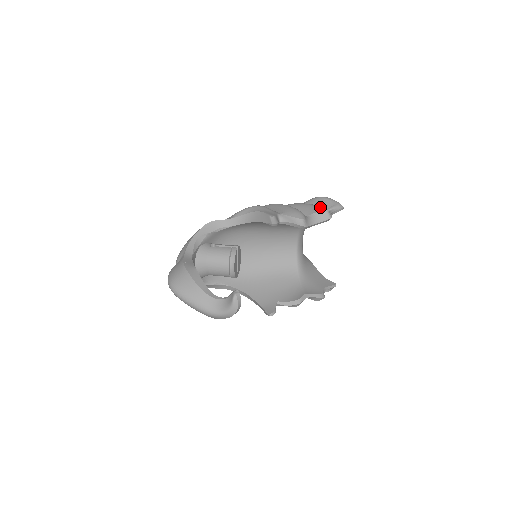
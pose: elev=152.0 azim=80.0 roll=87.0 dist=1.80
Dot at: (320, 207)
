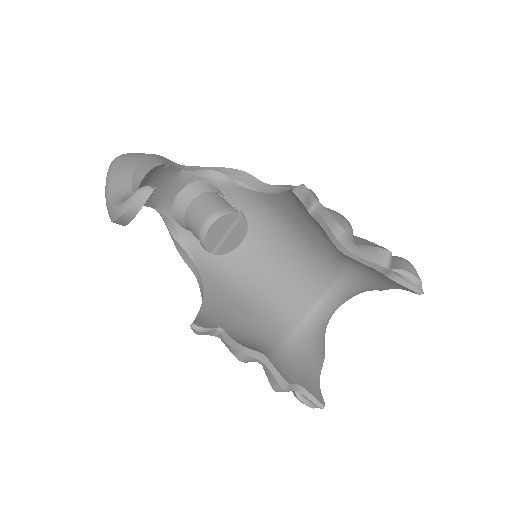
Dot at: occluded
